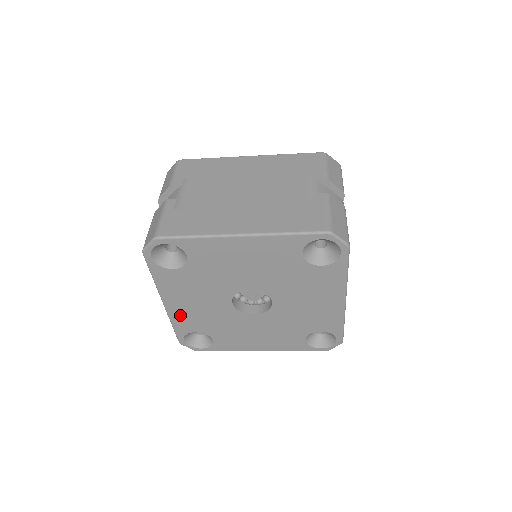
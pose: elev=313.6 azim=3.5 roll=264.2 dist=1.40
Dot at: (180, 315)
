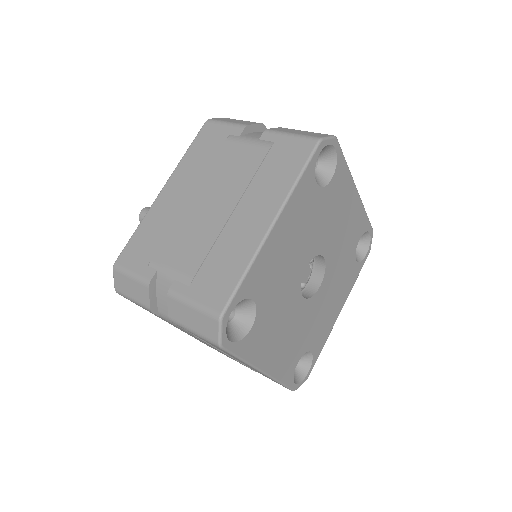
Dot at: (280, 365)
